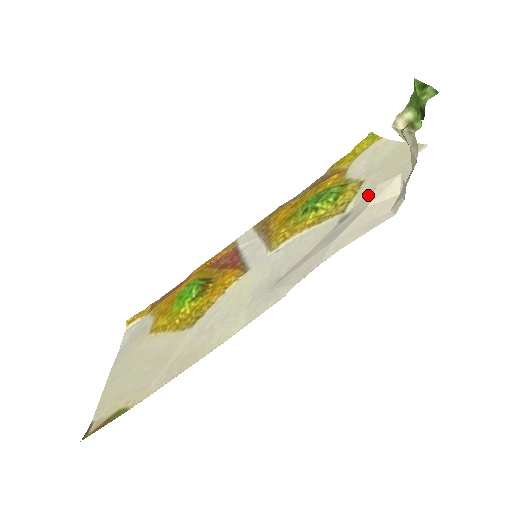
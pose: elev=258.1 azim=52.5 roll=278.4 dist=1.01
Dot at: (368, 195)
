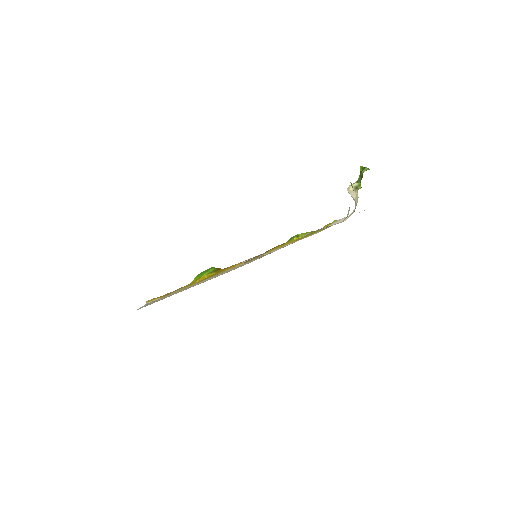
Dot at: occluded
